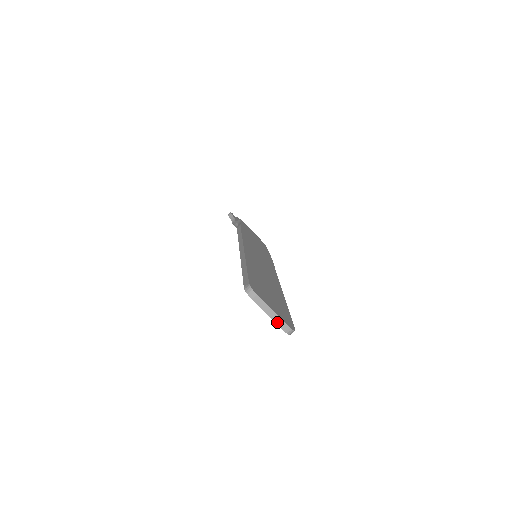
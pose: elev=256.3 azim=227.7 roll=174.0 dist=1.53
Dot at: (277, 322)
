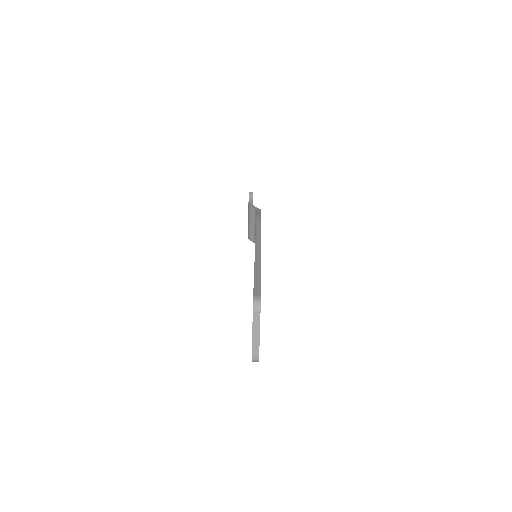
Dot at: (254, 345)
